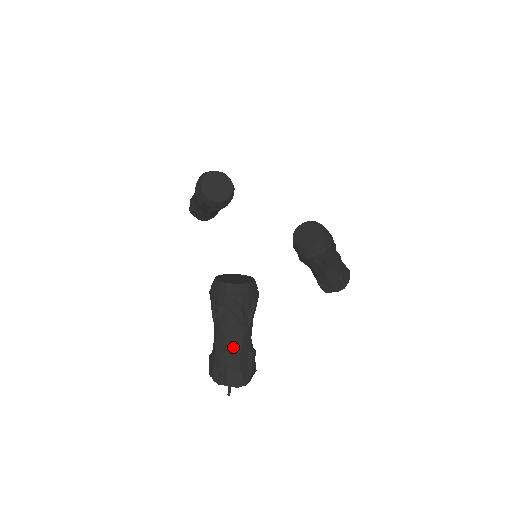
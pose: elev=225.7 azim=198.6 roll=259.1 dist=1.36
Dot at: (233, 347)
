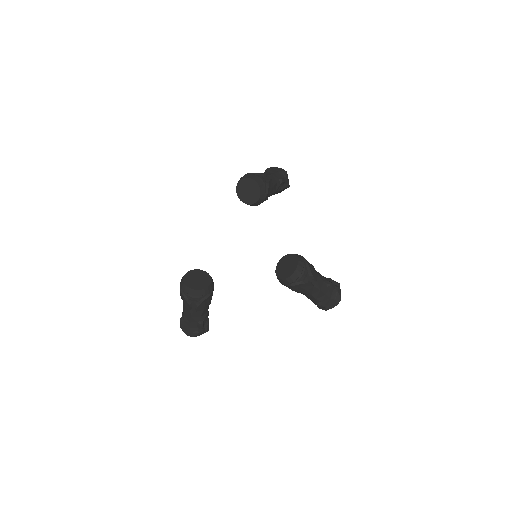
Dot at: (187, 315)
